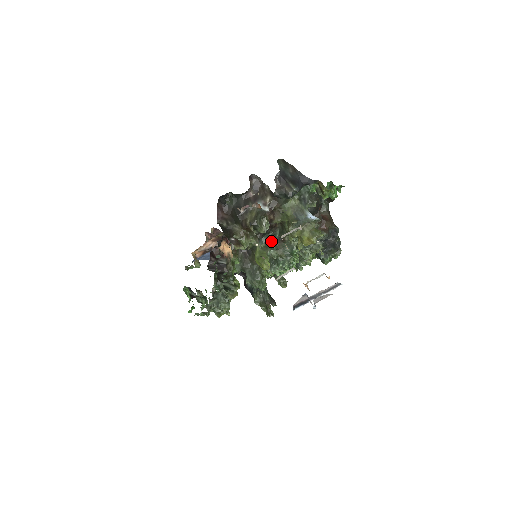
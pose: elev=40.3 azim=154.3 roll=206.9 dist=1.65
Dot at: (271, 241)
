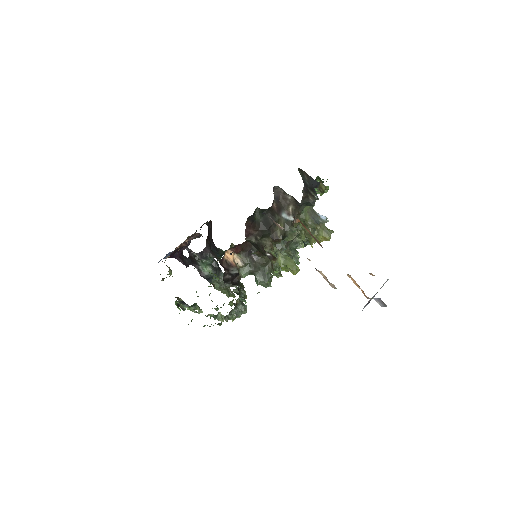
Dot at: occluded
